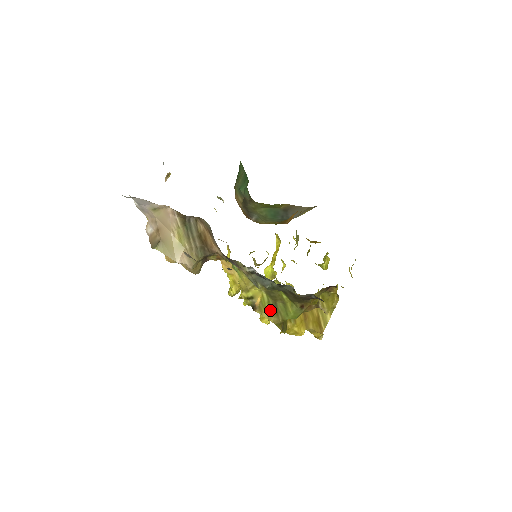
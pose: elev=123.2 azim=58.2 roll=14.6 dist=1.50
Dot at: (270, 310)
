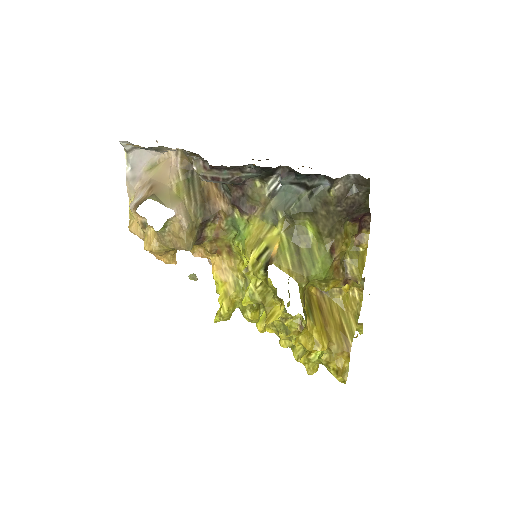
Dot at: (291, 261)
